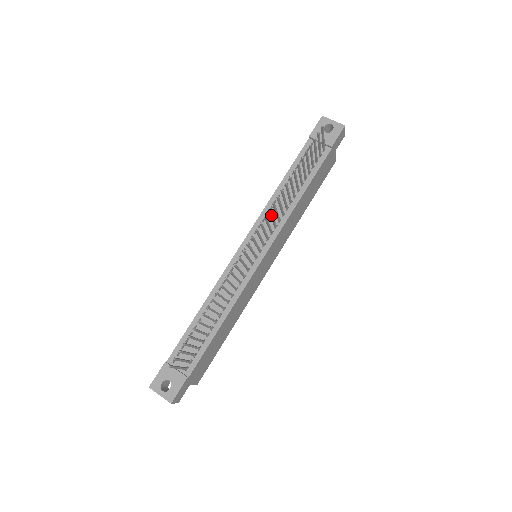
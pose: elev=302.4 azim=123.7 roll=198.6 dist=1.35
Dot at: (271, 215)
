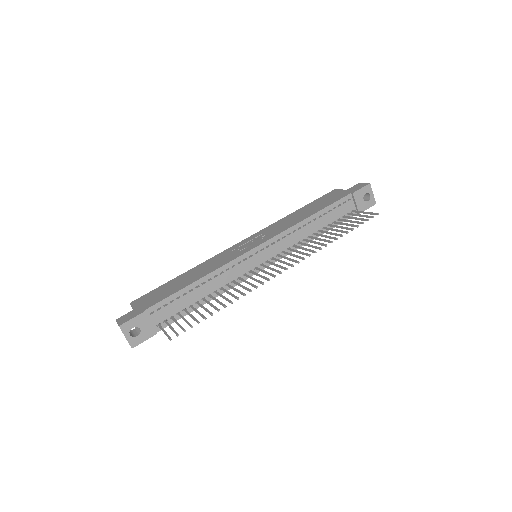
Dot at: (304, 254)
